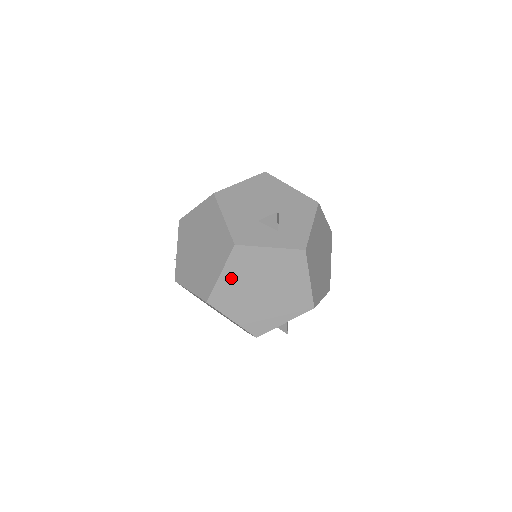
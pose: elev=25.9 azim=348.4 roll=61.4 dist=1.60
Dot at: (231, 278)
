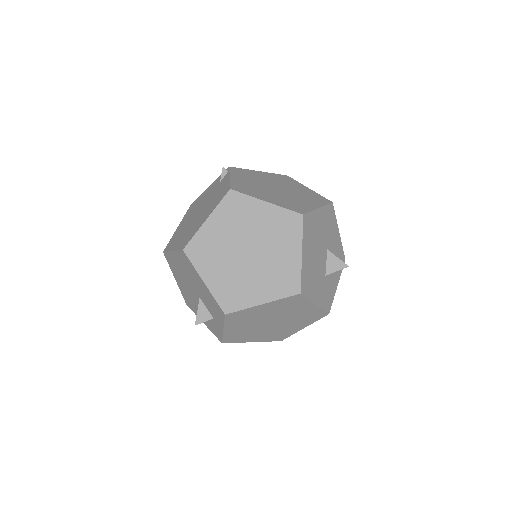
Dot at: occluded
